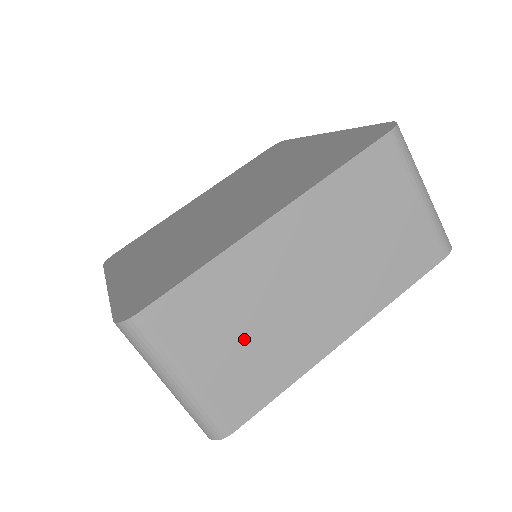
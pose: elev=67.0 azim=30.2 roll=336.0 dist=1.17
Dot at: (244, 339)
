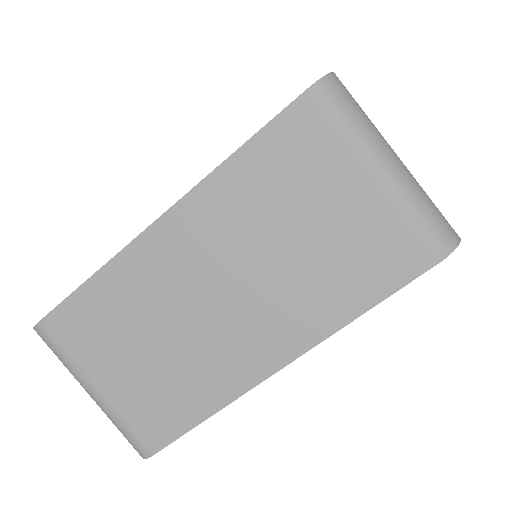
Dot at: (148, 356)
